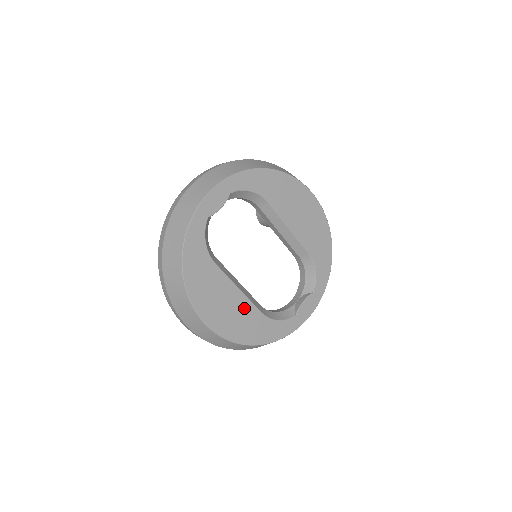
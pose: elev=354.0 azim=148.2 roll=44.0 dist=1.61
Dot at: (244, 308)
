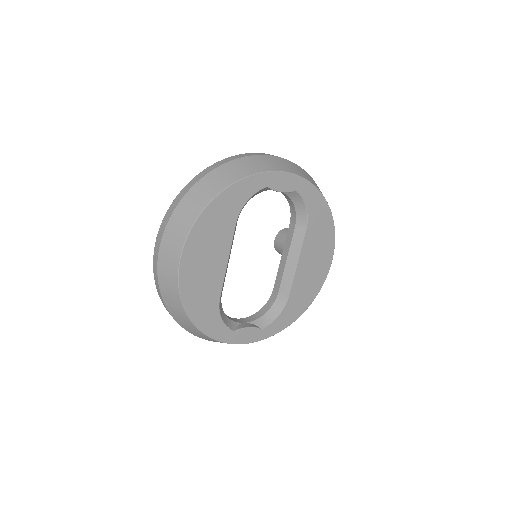
Dot at: (215, 280)
